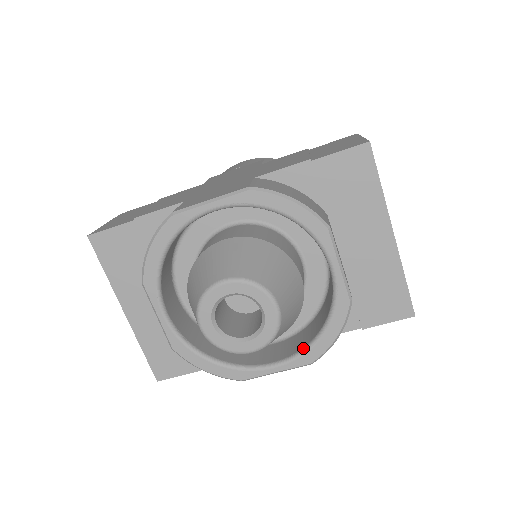
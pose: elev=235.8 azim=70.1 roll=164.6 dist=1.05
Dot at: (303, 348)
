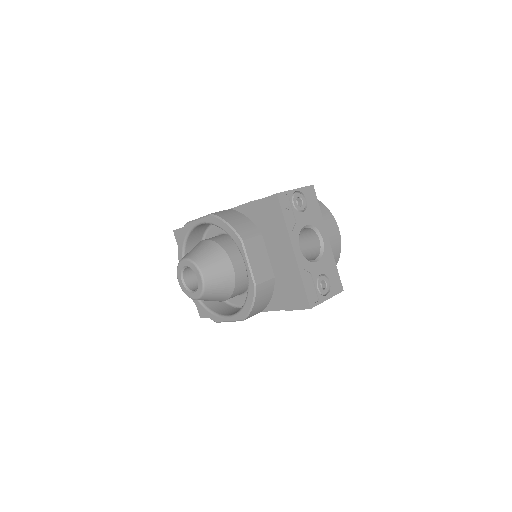
Dot at: (239, 310)
